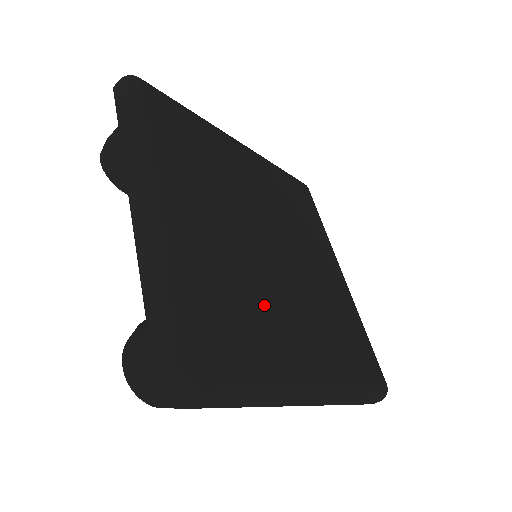
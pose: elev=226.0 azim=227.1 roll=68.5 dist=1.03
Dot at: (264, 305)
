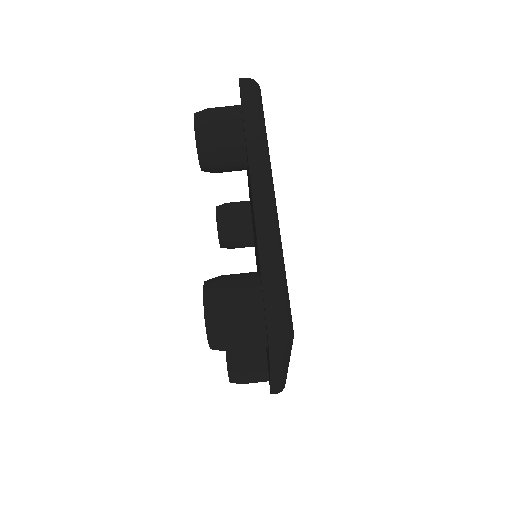
Dot at: occluded
